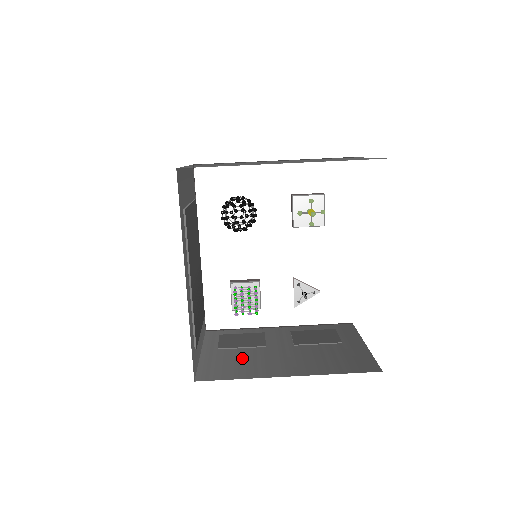
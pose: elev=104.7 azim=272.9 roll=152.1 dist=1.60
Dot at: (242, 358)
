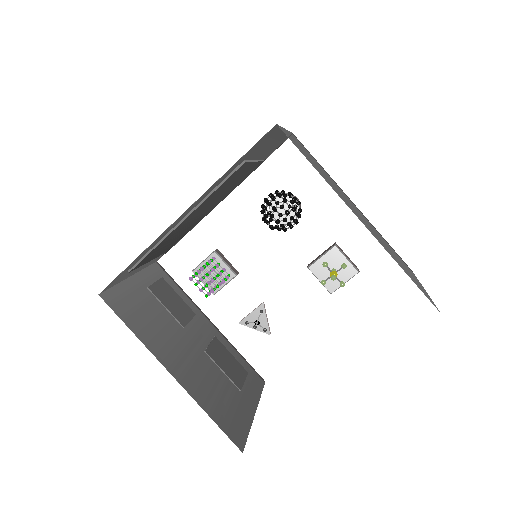
Dot at: (156, 317)
